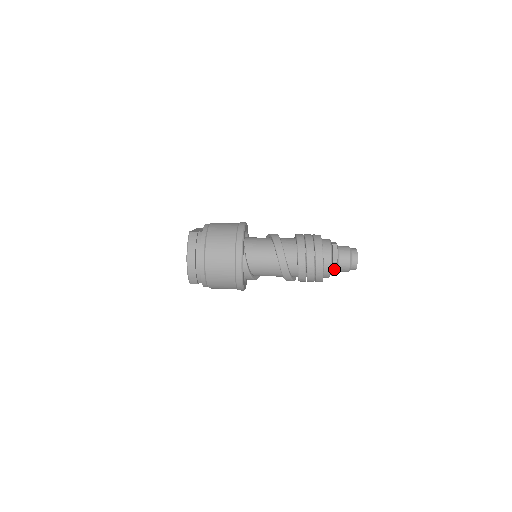
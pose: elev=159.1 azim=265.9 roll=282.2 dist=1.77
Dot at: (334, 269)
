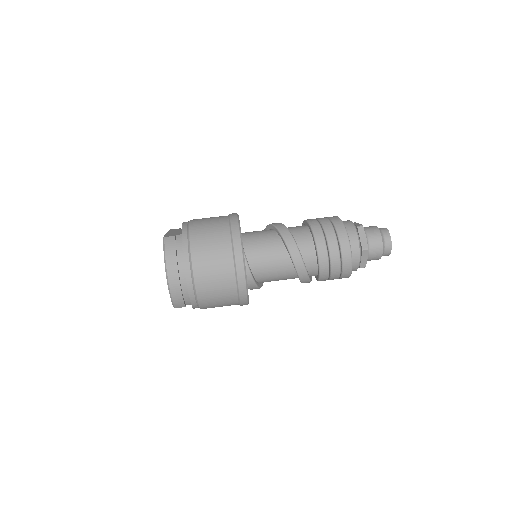
Dot at: (364, 259)
